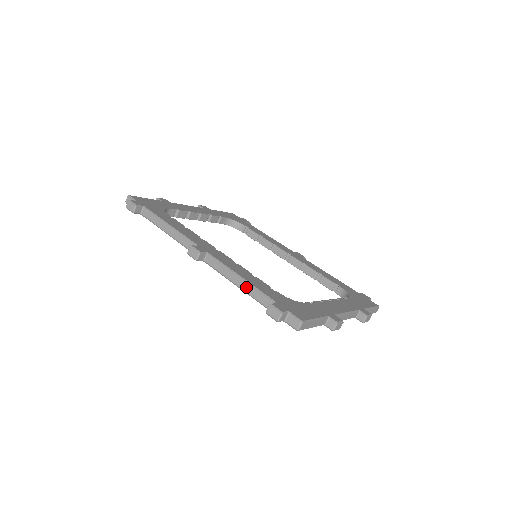
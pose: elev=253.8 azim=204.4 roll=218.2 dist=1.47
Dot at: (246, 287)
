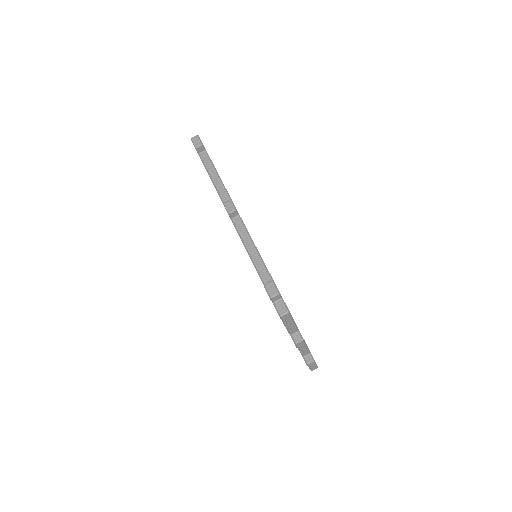
Dot at: (257, 259)
